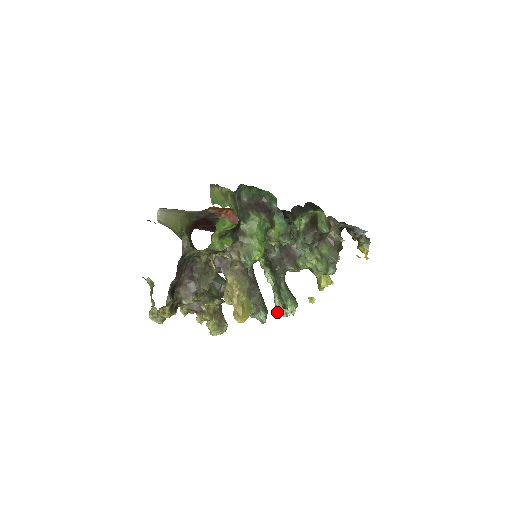
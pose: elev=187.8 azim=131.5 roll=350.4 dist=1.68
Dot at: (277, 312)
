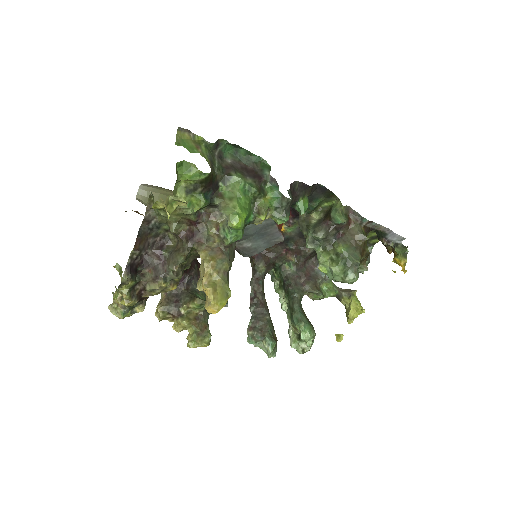
Dot at: (290, 345)
